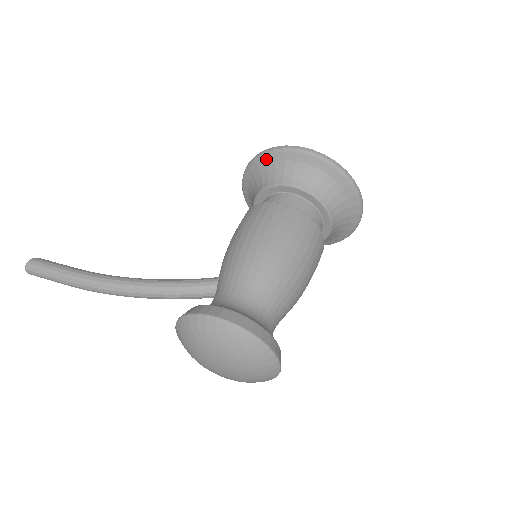
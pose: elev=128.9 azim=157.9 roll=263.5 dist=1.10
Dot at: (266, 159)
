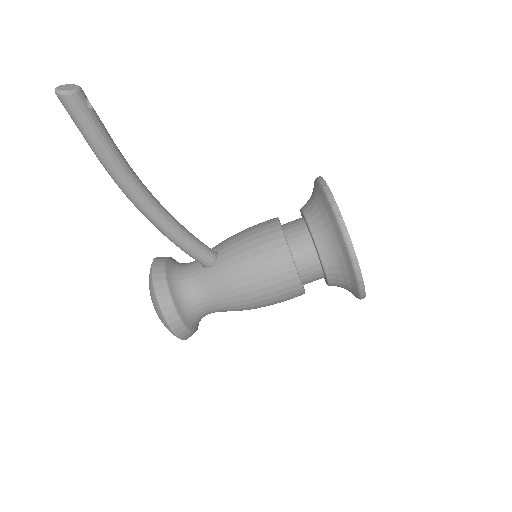
Dot at: (344, 248)
